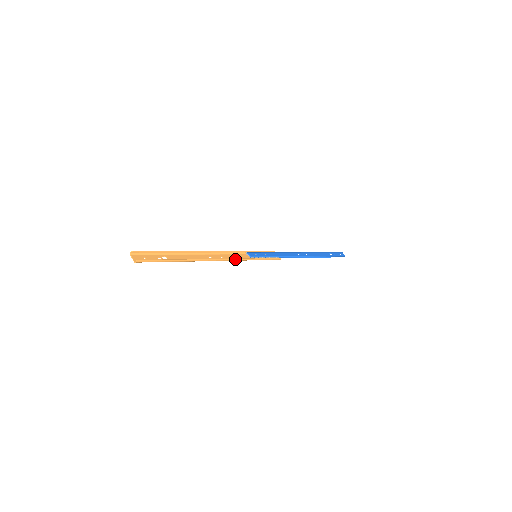
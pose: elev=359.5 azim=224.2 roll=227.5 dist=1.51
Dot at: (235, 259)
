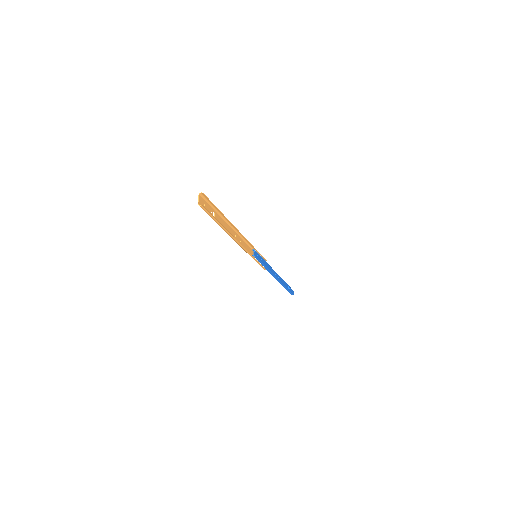
Dot at: (246, 250)
